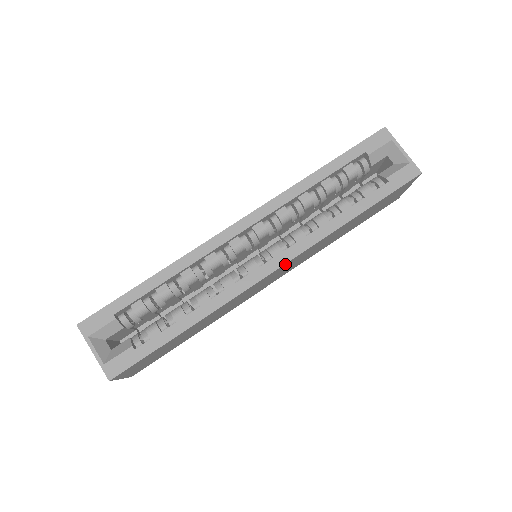
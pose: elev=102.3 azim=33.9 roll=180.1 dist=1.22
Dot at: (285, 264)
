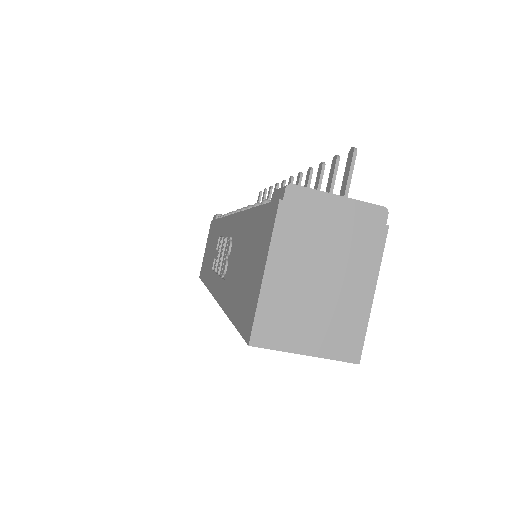
Dot at: occluded
